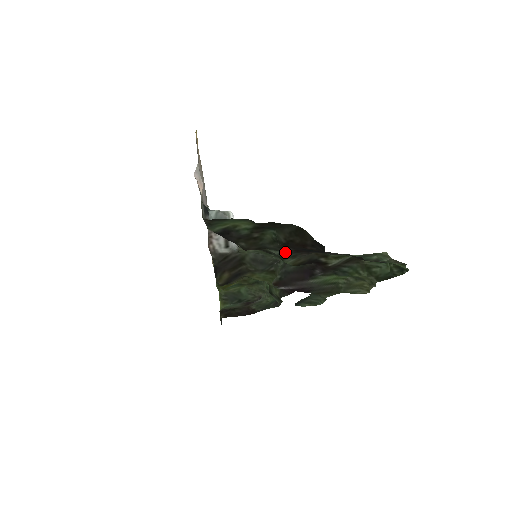
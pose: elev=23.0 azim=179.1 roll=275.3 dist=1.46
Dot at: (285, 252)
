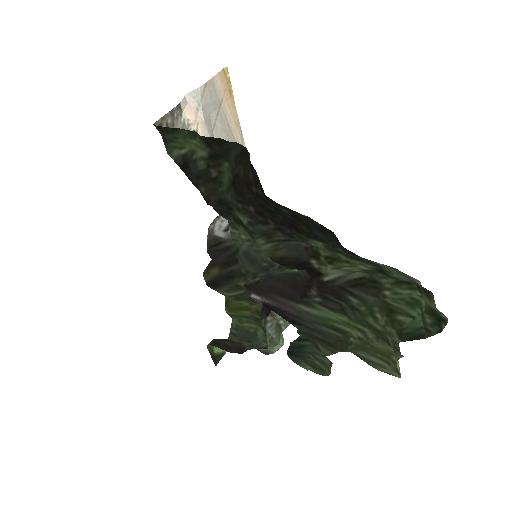
Dot at: (251, 218)
